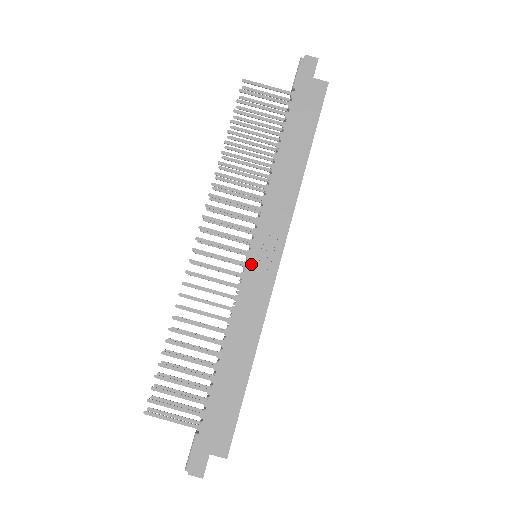
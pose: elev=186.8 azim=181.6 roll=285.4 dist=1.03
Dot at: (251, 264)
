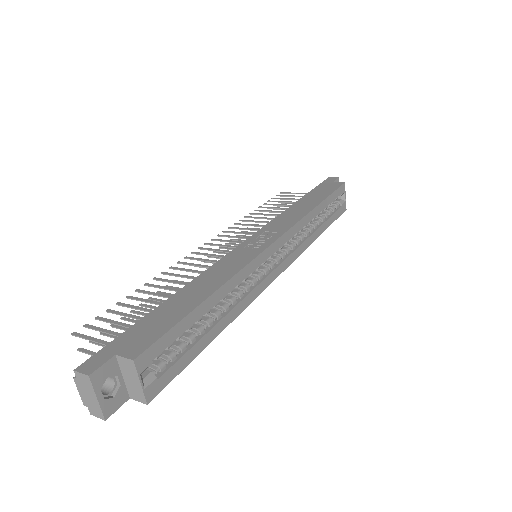
Dot at: (245, 243)
